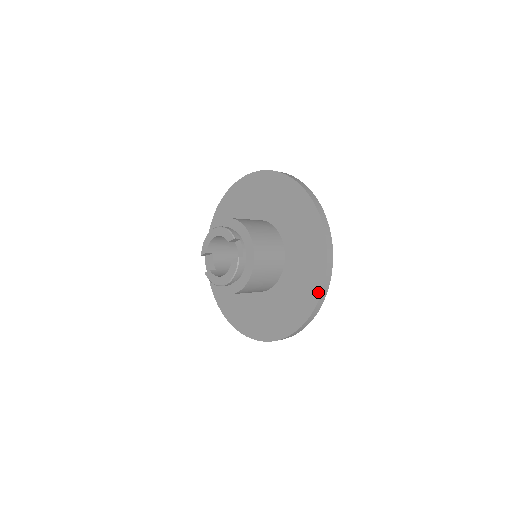
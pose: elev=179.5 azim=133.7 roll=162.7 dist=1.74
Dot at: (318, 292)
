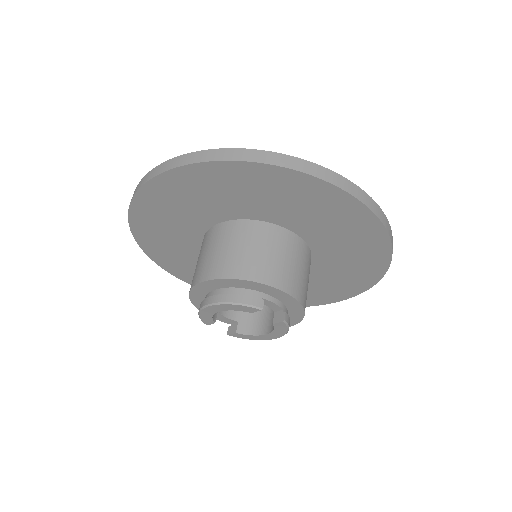
Dot at: (386, 261)
